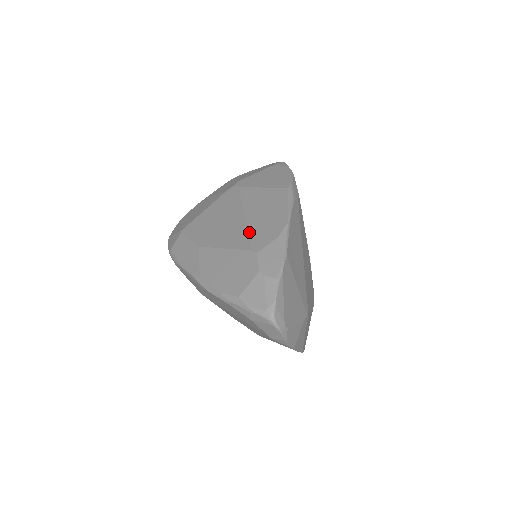
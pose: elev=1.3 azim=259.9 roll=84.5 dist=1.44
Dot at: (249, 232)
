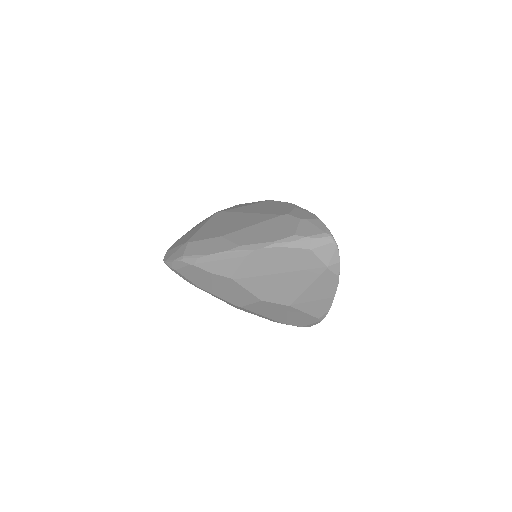
Dot at: (266, 213)
